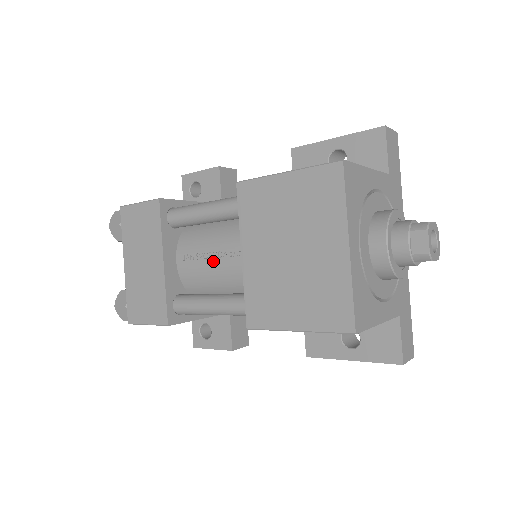
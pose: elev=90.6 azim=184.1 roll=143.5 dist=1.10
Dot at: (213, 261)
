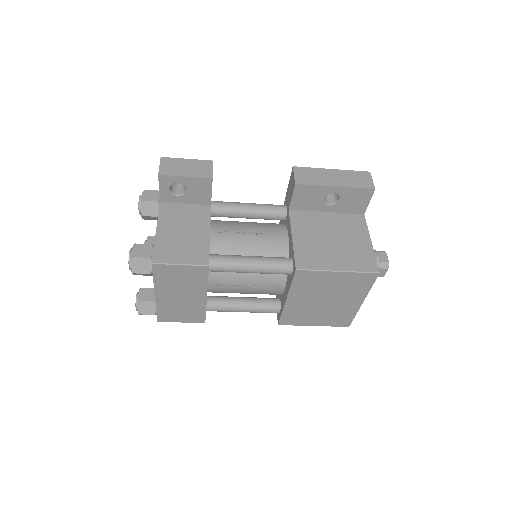
Dot at: (247, 289)
